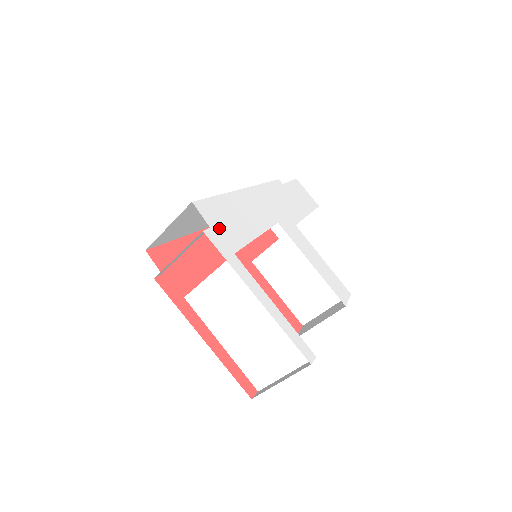
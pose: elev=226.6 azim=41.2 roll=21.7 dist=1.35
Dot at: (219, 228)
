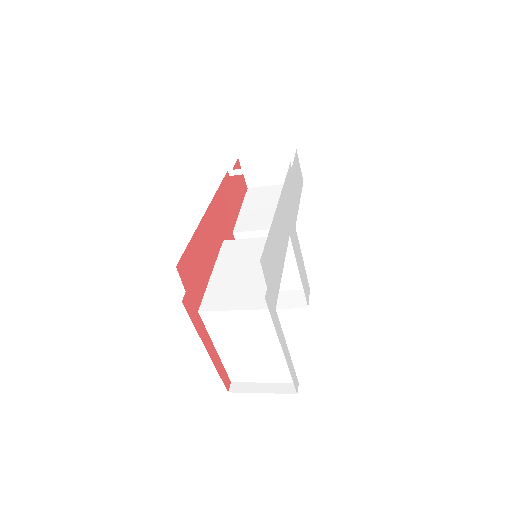
Dot at: (270, 282)
